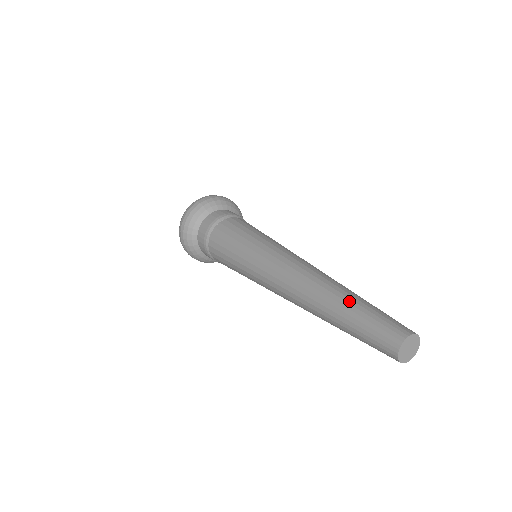
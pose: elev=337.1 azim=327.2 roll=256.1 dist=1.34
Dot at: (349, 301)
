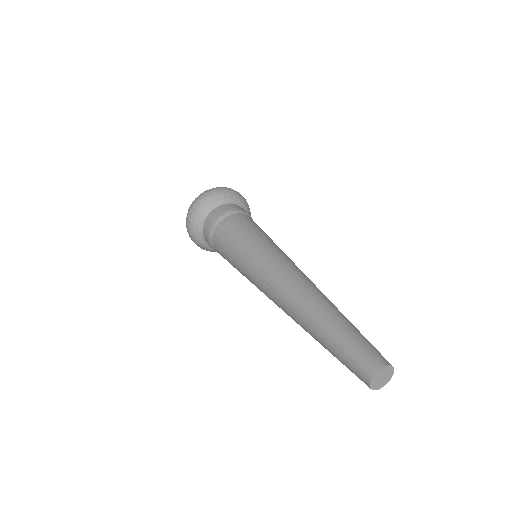
Dot at: (334, 322)
